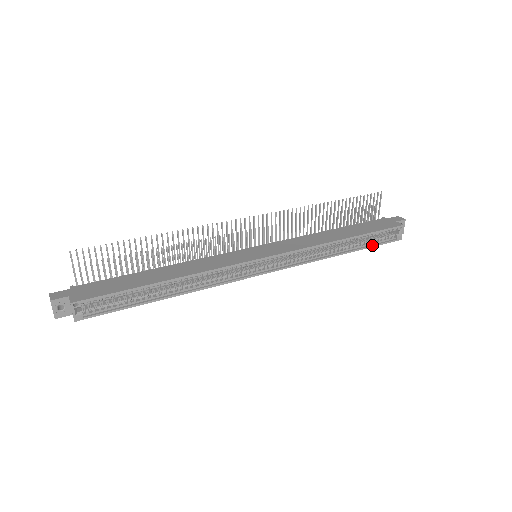
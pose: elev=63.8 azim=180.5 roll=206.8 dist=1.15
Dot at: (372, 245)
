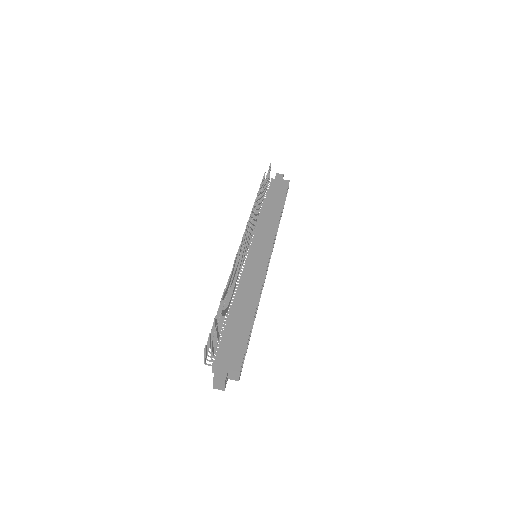
Dot at: (284, 204)
